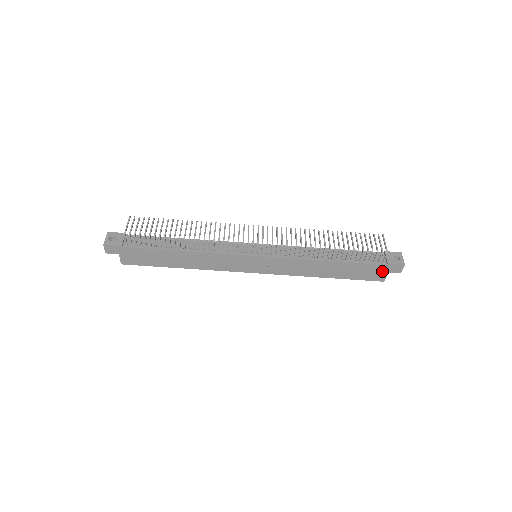
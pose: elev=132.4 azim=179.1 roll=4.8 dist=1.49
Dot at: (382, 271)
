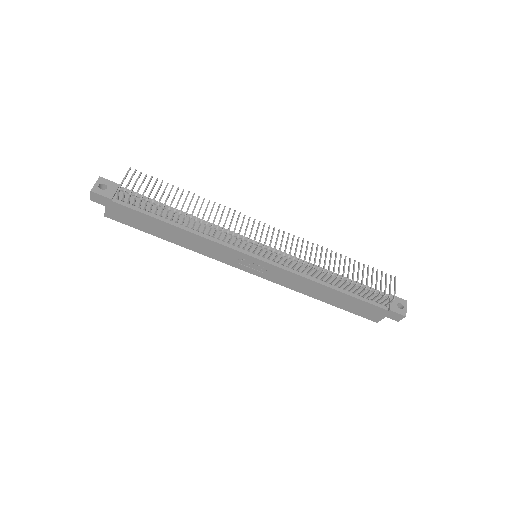
Dot at: (380, 314)
